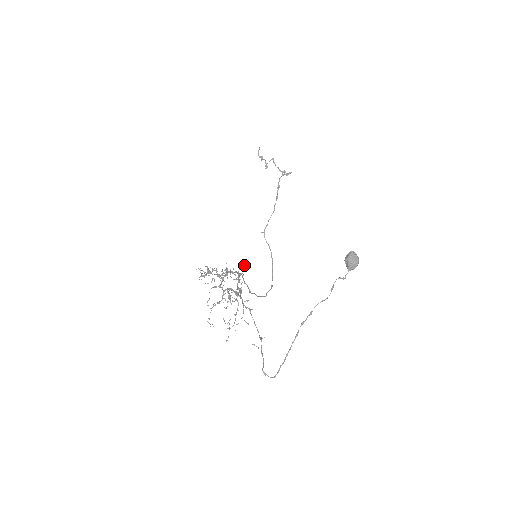
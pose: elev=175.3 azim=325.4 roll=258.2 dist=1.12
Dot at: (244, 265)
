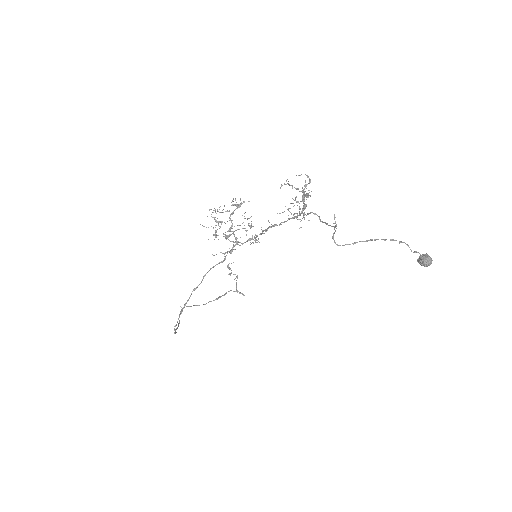
Dot at: (253, 243)
